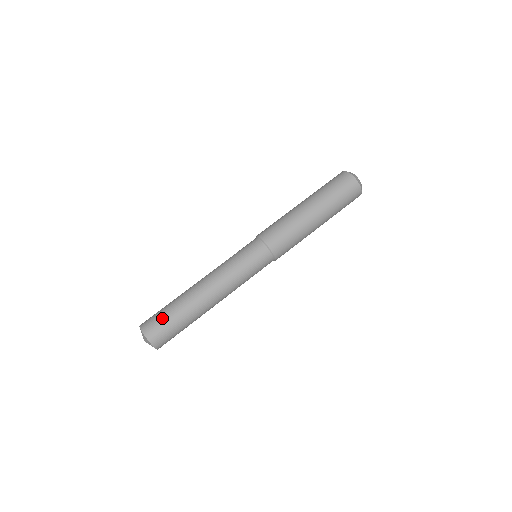
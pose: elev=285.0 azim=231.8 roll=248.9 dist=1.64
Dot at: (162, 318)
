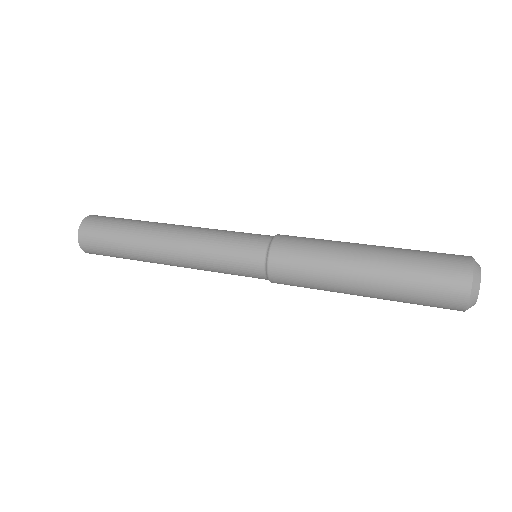
Dot at: (119, 218)
